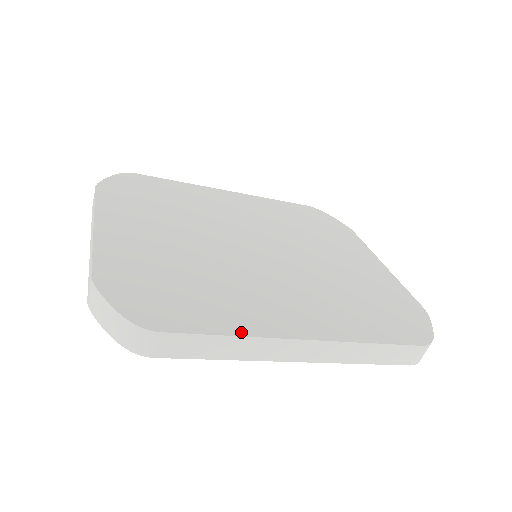
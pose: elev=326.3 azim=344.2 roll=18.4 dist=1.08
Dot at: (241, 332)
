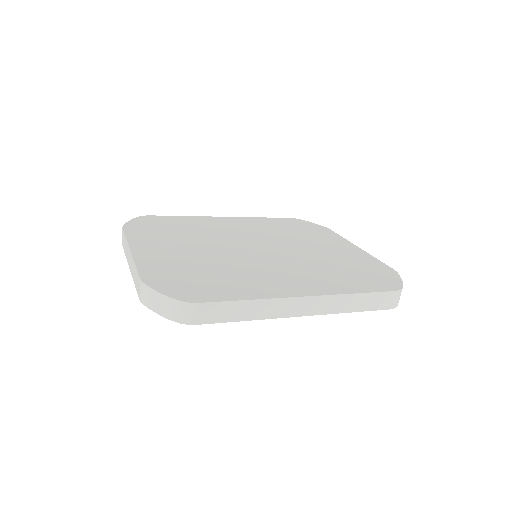
Dot at: (256, 297)
